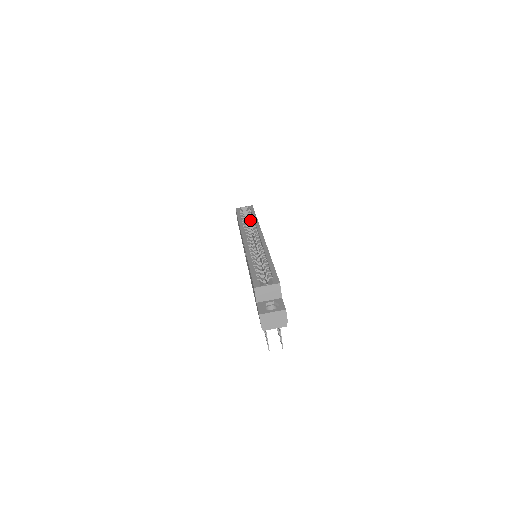
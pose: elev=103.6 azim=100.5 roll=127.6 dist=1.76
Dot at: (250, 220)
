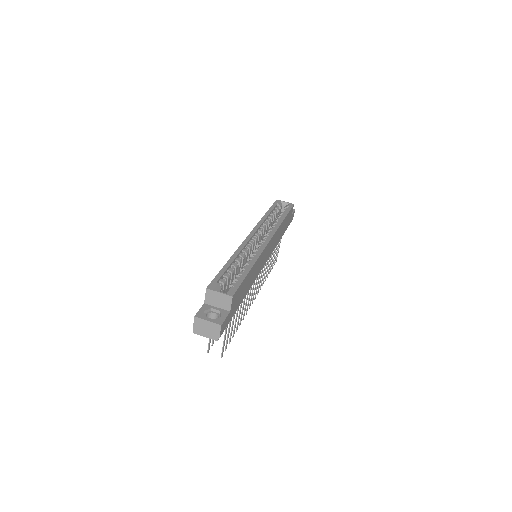
Dot at: (277, 218)
